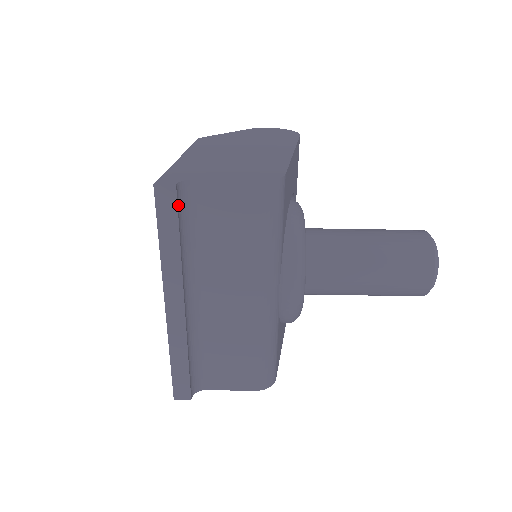
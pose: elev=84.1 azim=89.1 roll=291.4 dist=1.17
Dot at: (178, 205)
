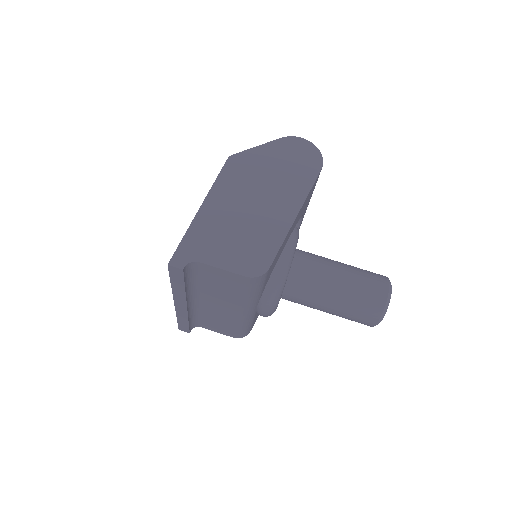
Dot at: (185, 274)
